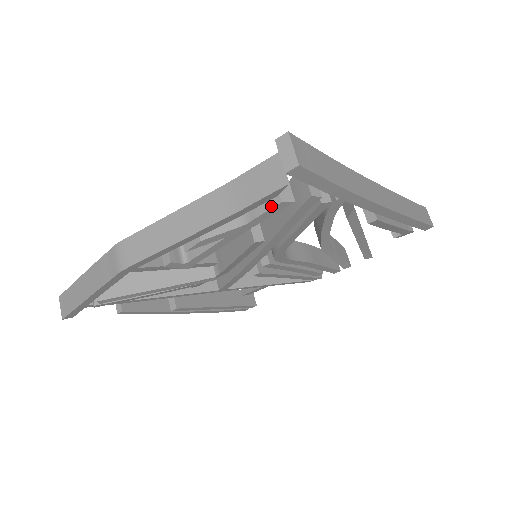
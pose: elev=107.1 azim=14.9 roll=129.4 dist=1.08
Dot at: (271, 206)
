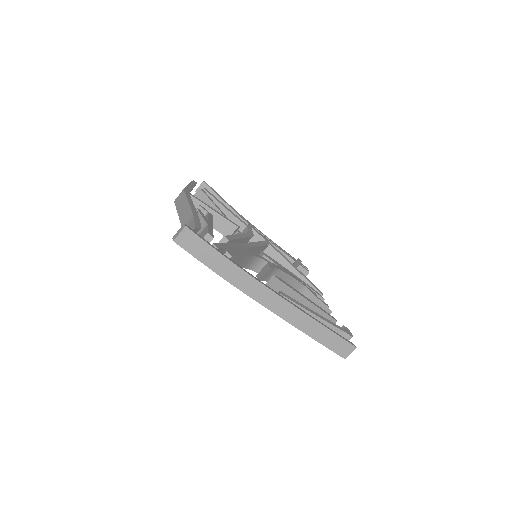
Dot at: occluded
